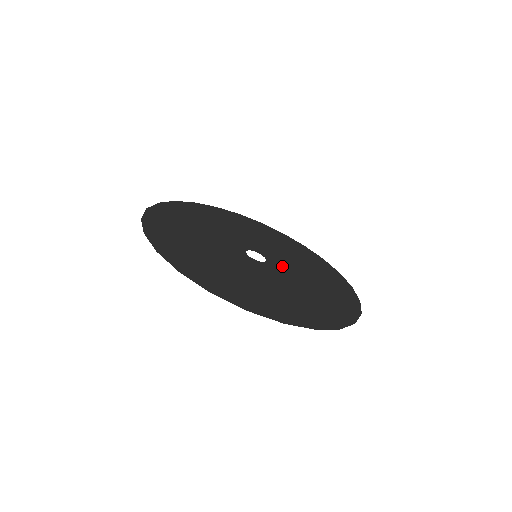
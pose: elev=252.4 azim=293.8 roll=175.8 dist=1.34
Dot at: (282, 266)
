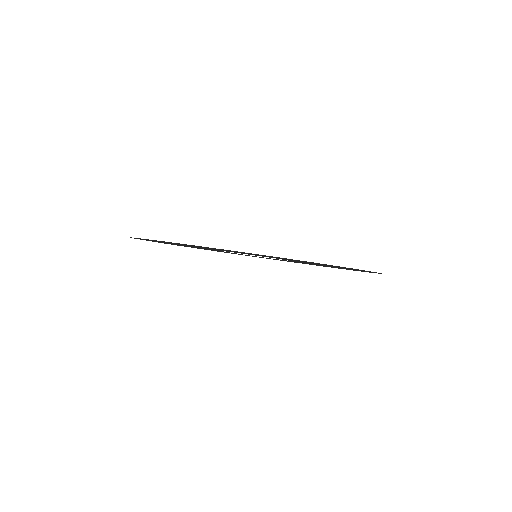
Dot at: occluded
